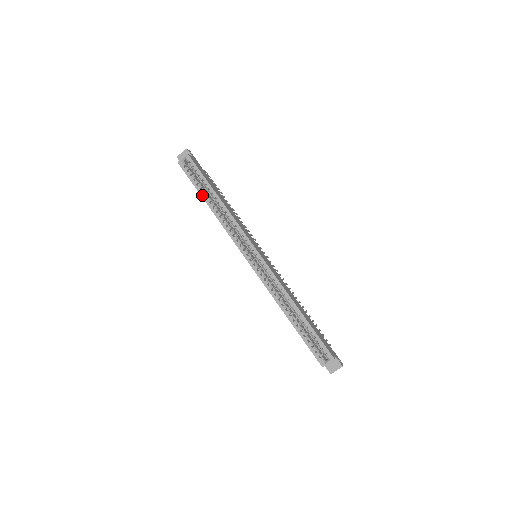
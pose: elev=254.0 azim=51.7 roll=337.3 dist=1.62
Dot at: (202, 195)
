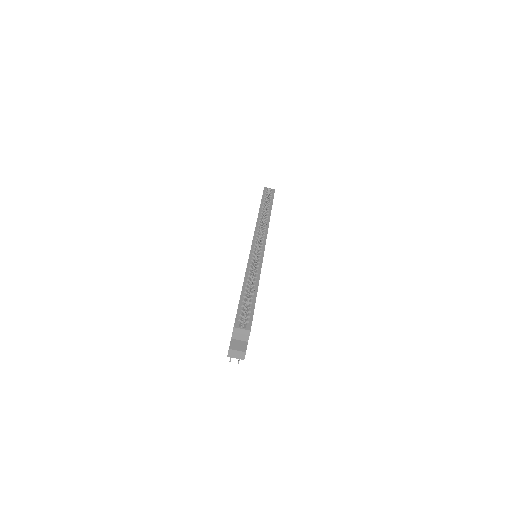
Dot at: (262, 204)
